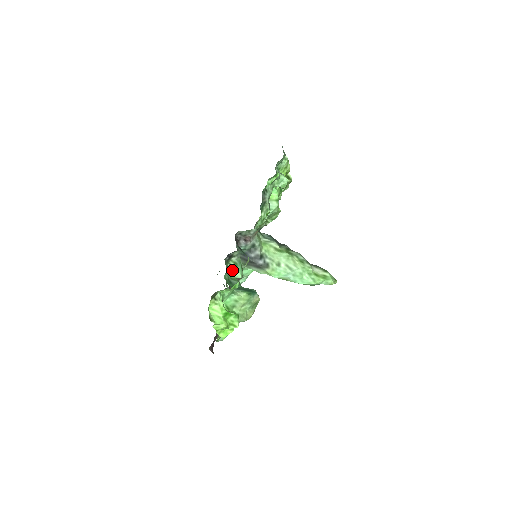
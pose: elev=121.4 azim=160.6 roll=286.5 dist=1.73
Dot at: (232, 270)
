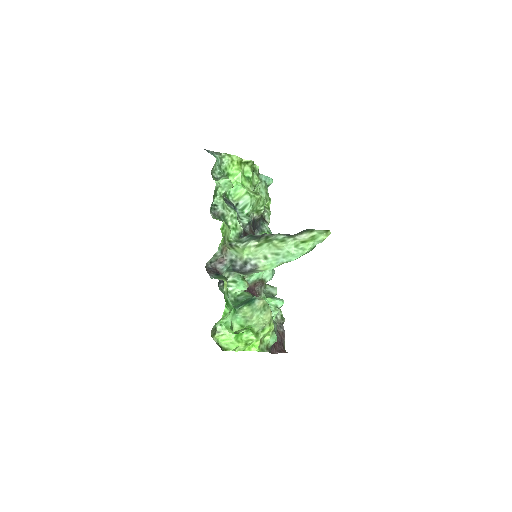
Dot at: (234, 289)
